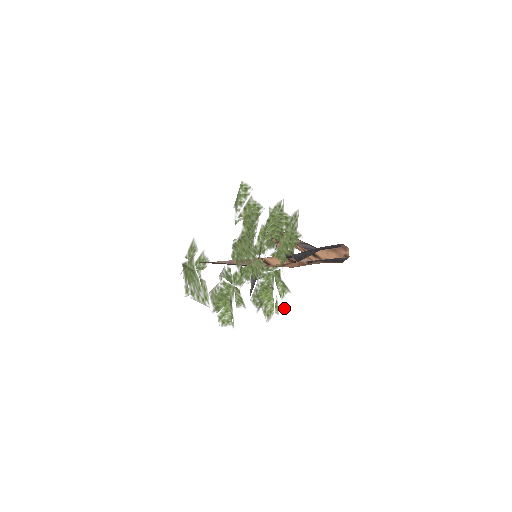
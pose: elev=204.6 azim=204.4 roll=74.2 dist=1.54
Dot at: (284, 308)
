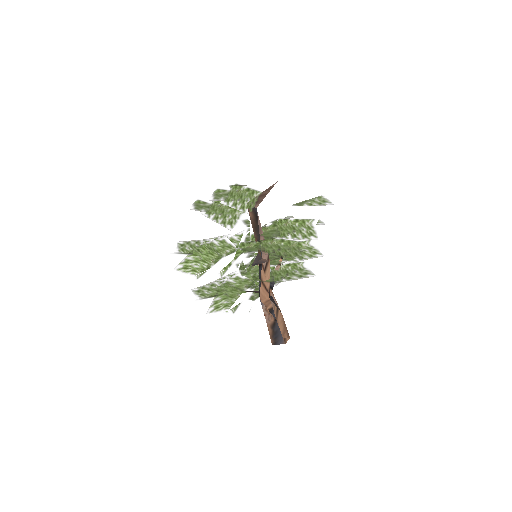
Dot at: occluded
